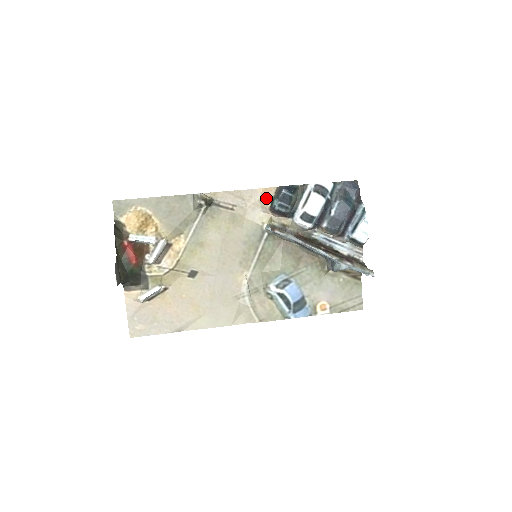
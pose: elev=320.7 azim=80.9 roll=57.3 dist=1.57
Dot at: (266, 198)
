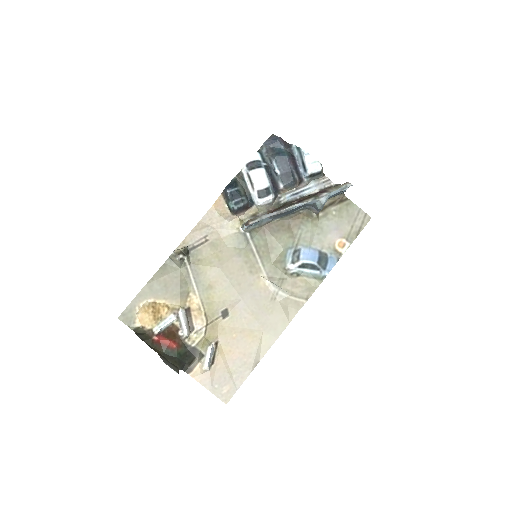
Dot at: (222, 209)
